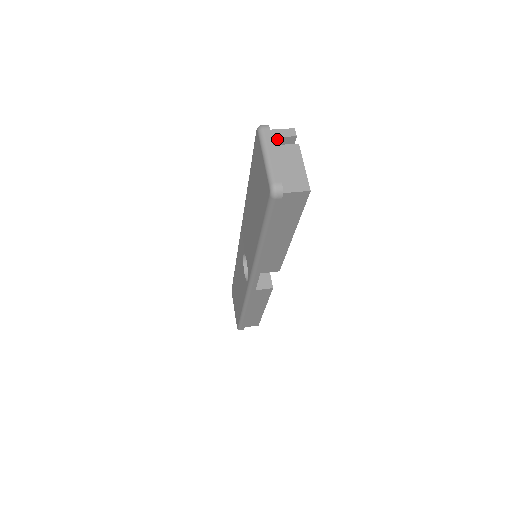
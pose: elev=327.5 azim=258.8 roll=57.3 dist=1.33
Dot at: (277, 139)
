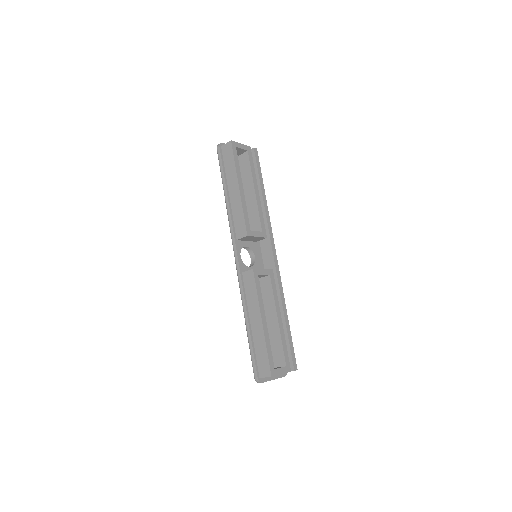
Dot at: occluded
